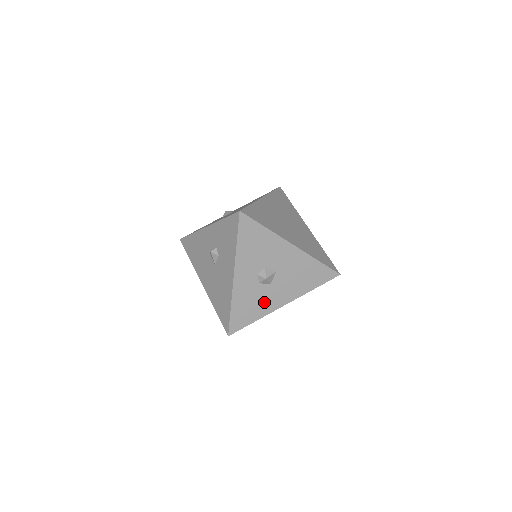
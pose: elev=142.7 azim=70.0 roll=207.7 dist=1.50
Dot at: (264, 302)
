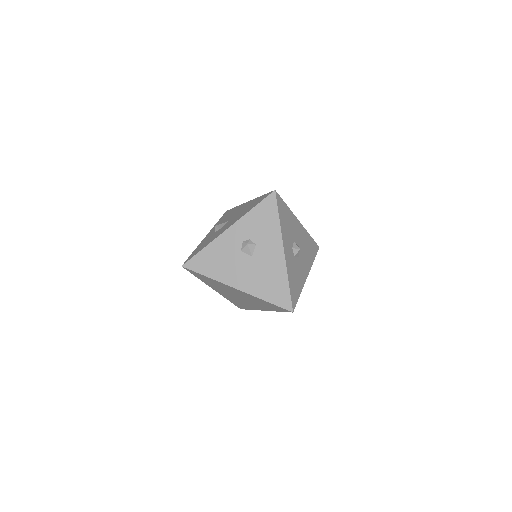
Dot at: (300, 275)
